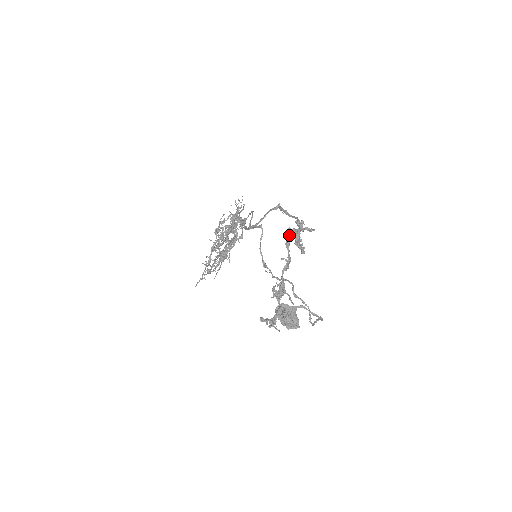
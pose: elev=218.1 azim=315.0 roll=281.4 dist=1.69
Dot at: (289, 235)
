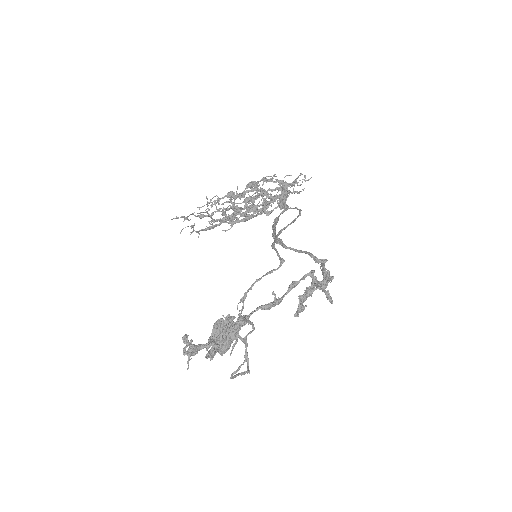
Dot at: occluded
